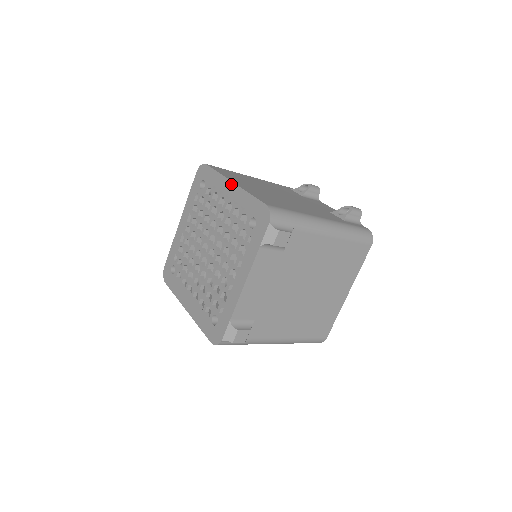
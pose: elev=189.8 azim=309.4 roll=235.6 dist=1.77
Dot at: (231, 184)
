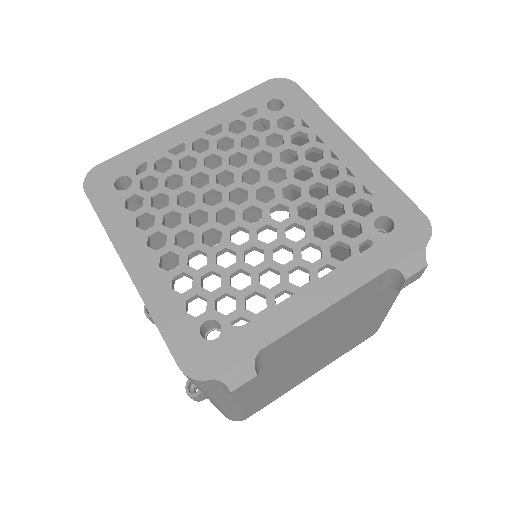
Dot at: (350, 143)
